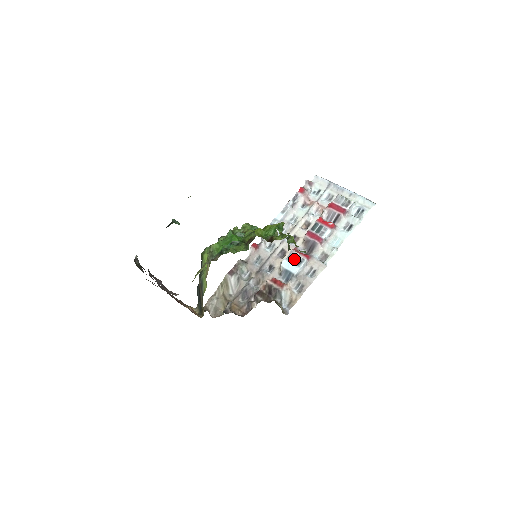
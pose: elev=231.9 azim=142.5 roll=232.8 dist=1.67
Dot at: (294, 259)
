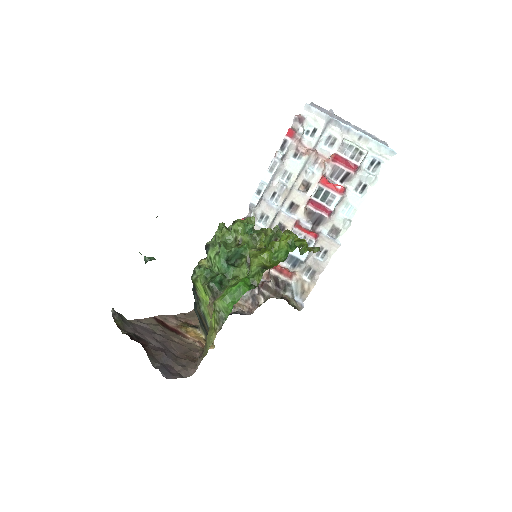
Dot at: occluded
